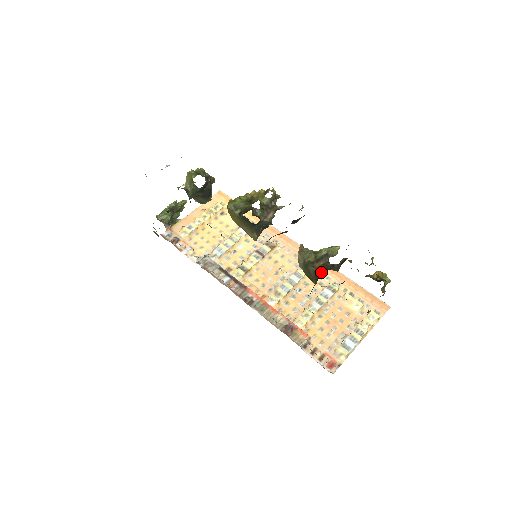
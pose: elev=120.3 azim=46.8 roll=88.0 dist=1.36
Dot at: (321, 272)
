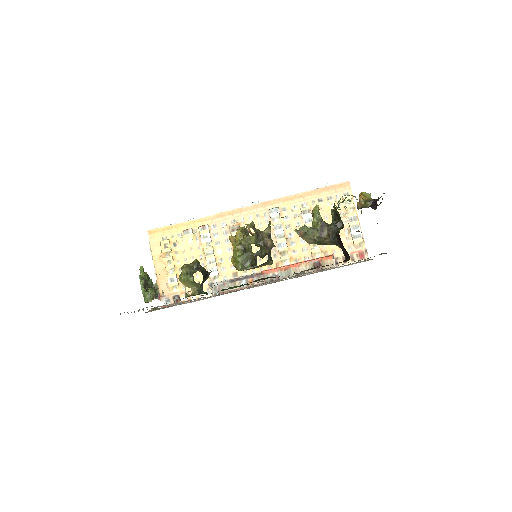
Dot at: (336, 238)
